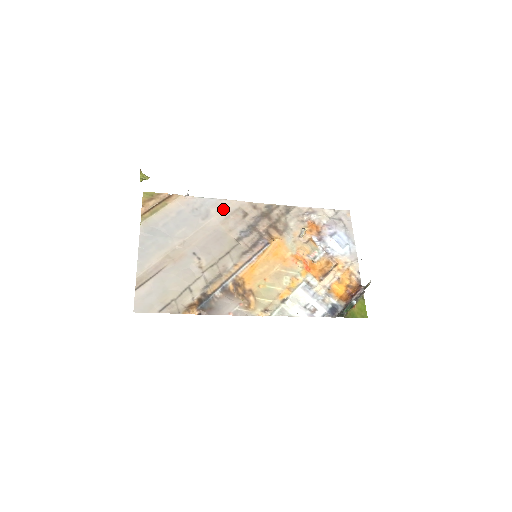
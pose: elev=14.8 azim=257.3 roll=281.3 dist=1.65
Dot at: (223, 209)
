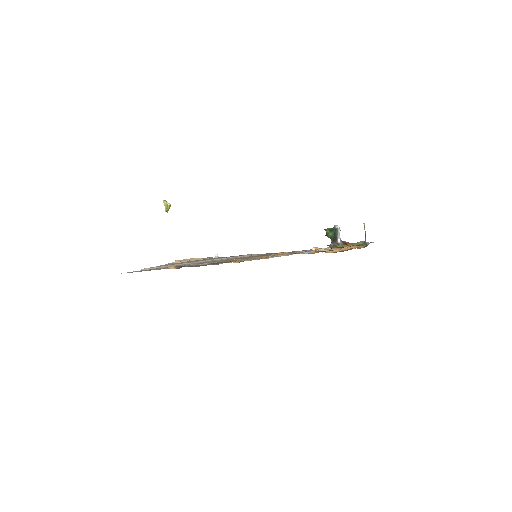
Dot at: (243, 255)
